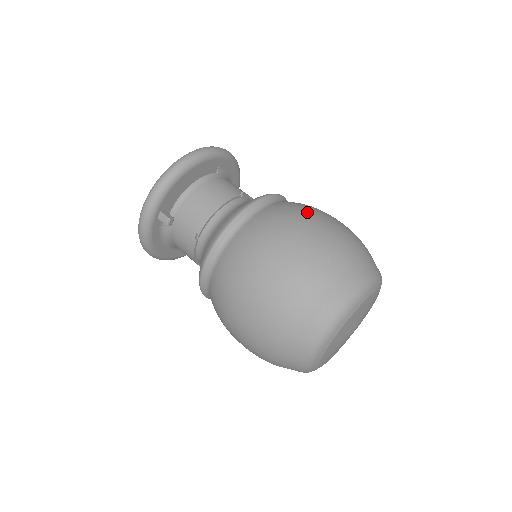
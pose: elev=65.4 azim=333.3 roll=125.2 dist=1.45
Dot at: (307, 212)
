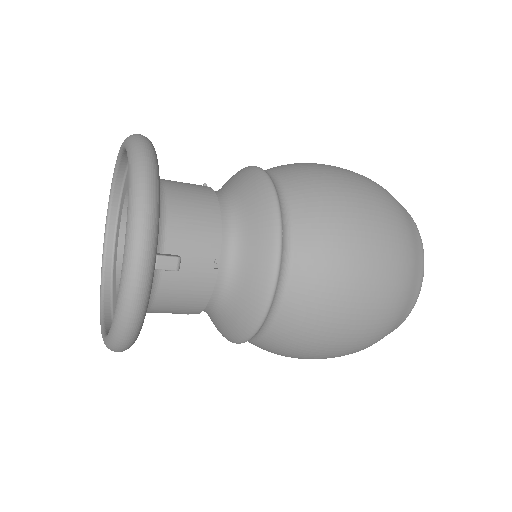
Dot at: (318, 165)
